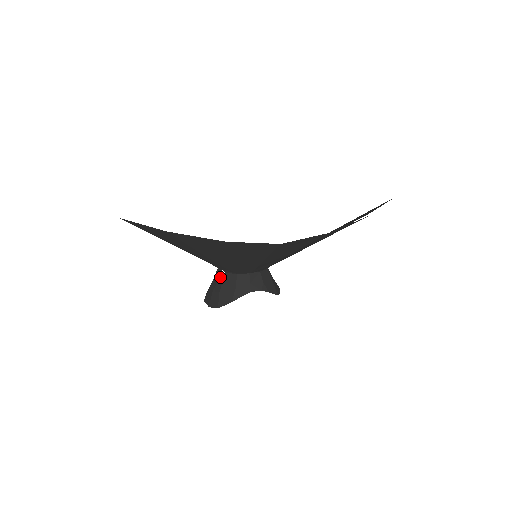
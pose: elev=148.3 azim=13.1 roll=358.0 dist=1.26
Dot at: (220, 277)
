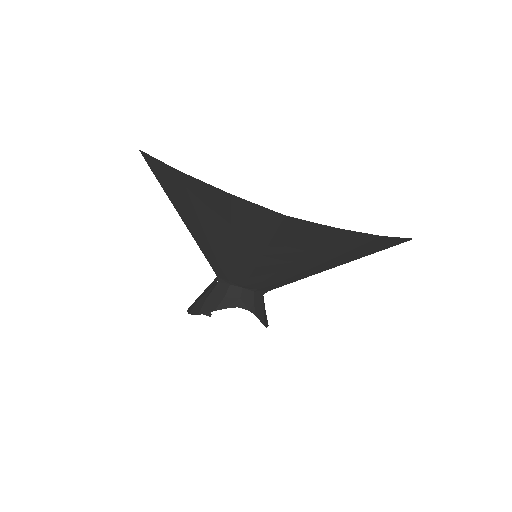
Dot at: (212, 286)
